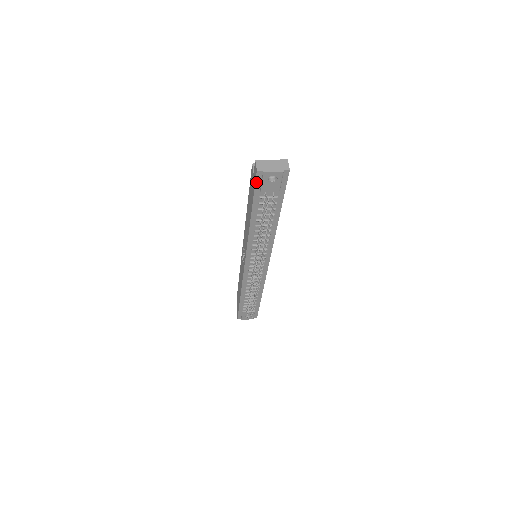
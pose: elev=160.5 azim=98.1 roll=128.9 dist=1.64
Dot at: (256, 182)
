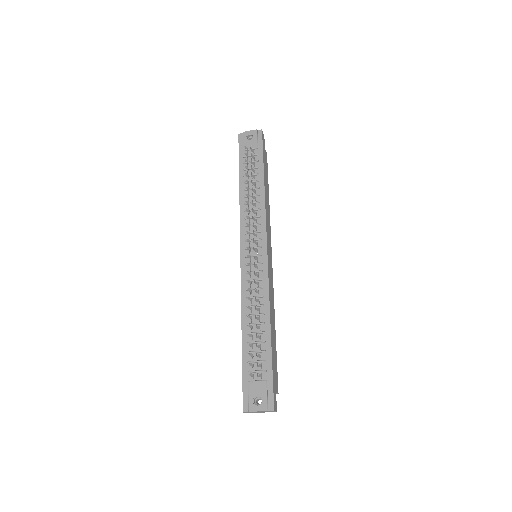
Dot at: (239, 144)
